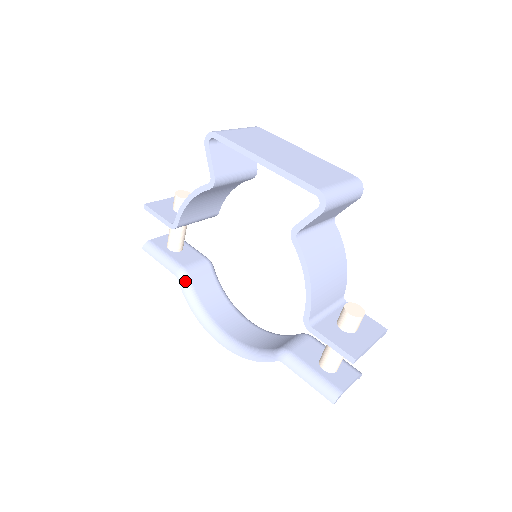
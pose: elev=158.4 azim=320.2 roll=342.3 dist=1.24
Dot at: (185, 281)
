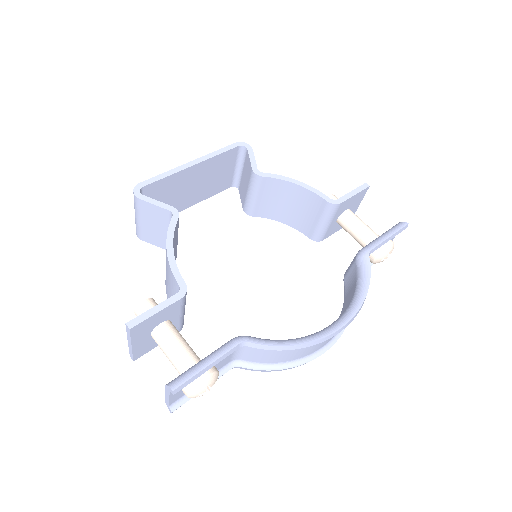
Dot at: (253, 337)
